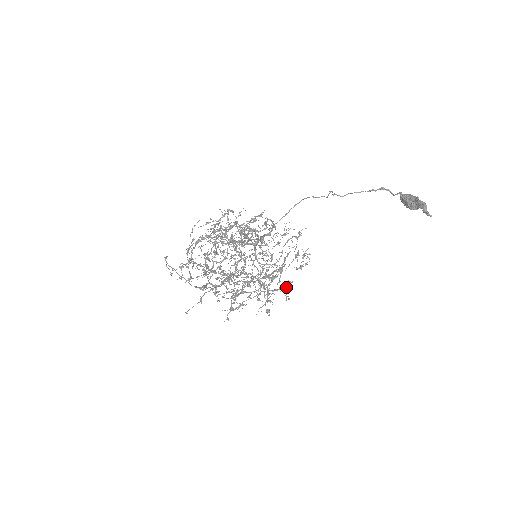
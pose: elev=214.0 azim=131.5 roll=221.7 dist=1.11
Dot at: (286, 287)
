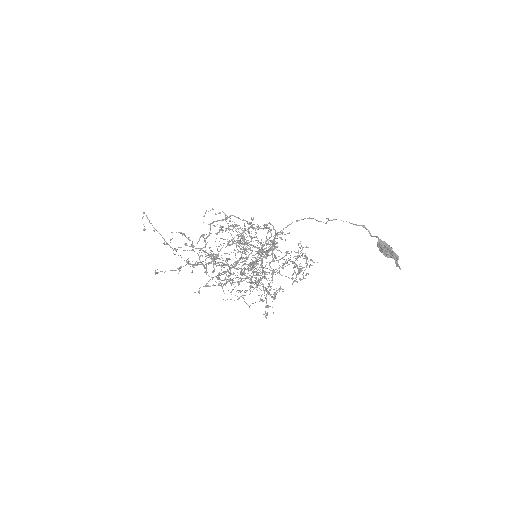
Dot at: occluded
